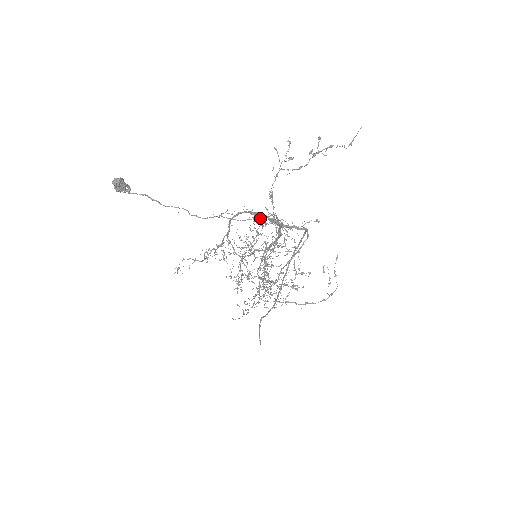
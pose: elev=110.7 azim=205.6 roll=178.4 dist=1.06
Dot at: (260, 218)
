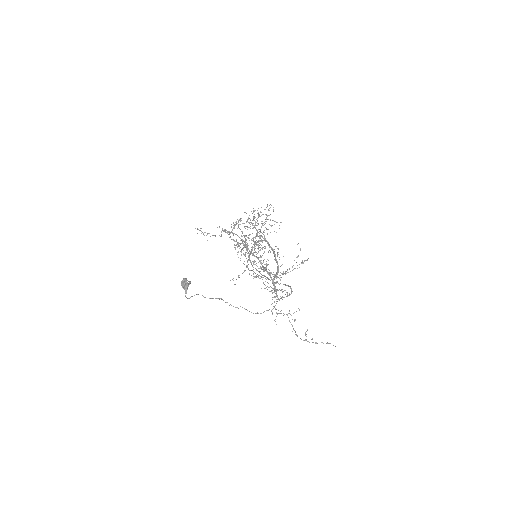
Dot at: occluded
